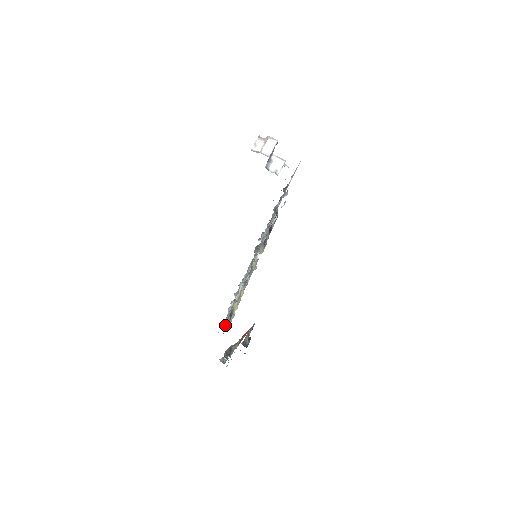
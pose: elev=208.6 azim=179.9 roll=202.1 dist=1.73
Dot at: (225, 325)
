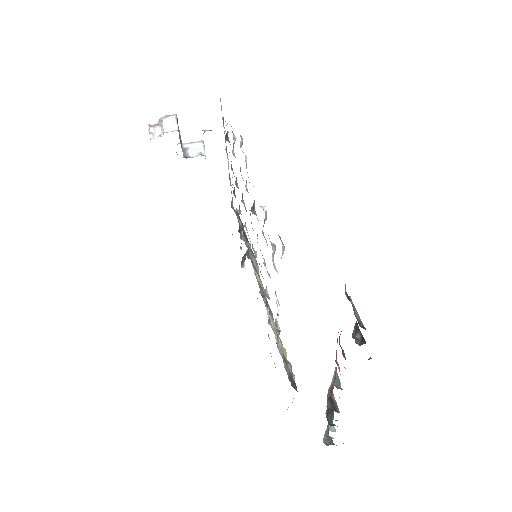
Dot at: (290, 380)
